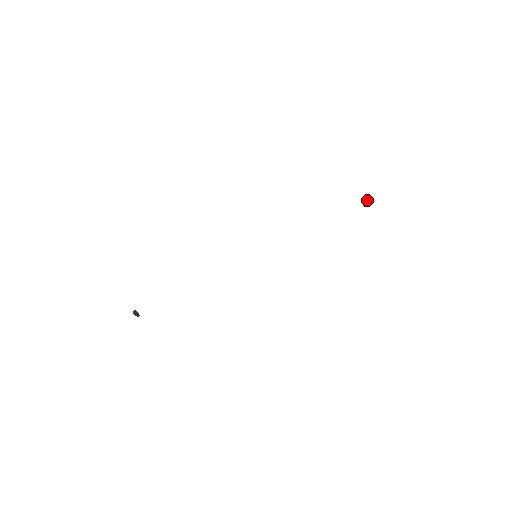
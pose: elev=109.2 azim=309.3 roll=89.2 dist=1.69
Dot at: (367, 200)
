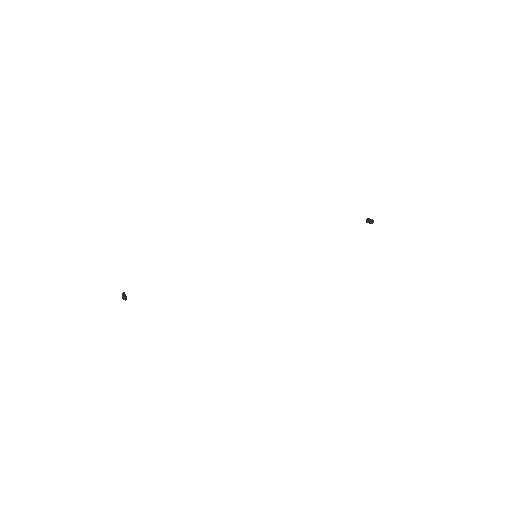
Dot at: (373, 221)
